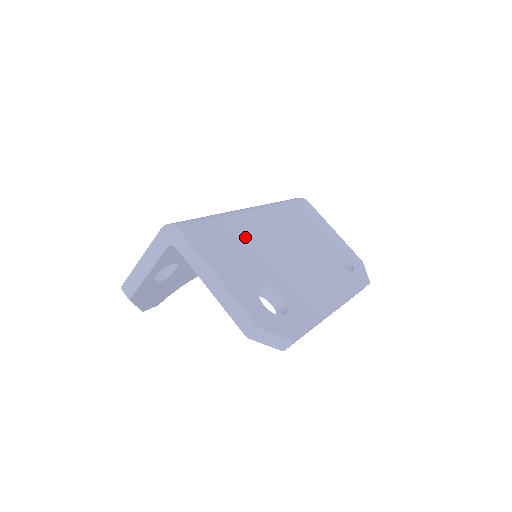
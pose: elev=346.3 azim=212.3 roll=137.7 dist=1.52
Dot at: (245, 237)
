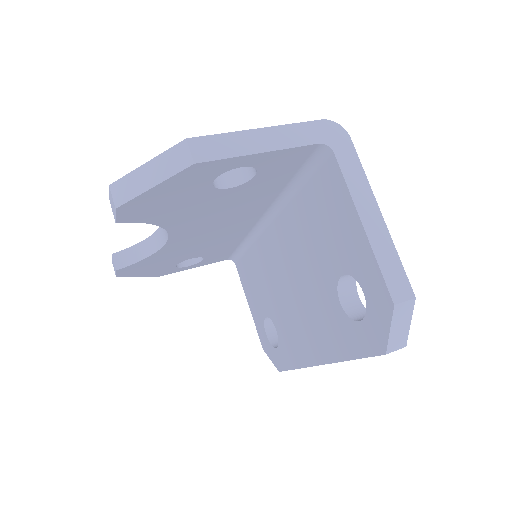
Dot at: occluded
